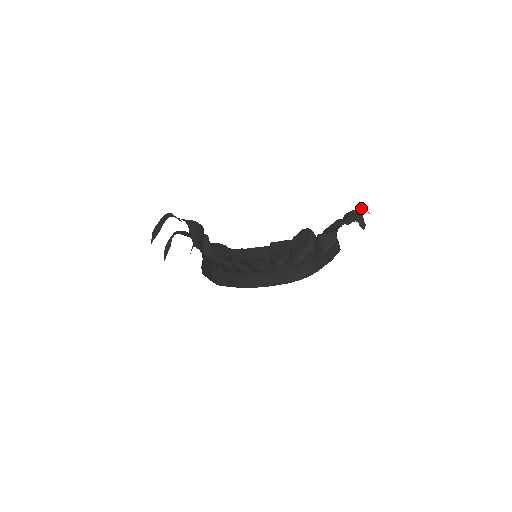
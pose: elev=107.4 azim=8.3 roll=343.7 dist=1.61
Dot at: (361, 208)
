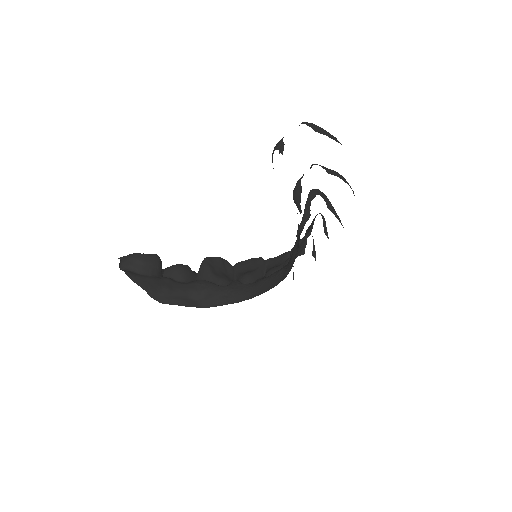
Dot at: occluded
